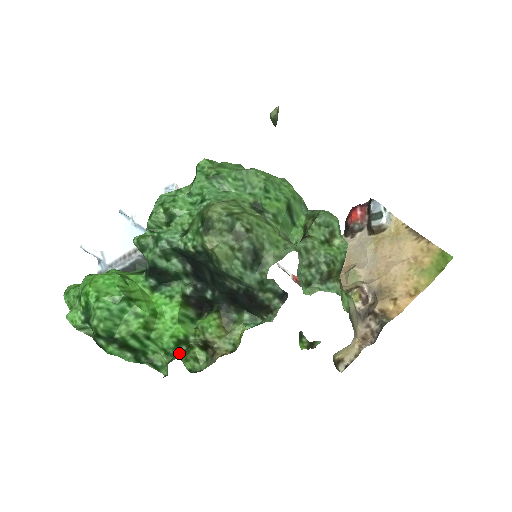
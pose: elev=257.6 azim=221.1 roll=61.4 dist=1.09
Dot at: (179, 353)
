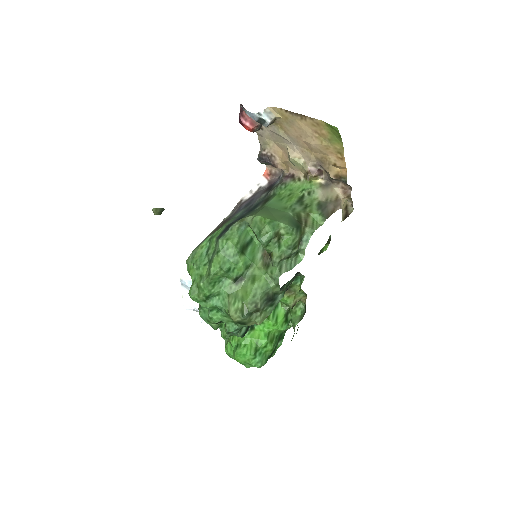
Dot at: (291, 319)
